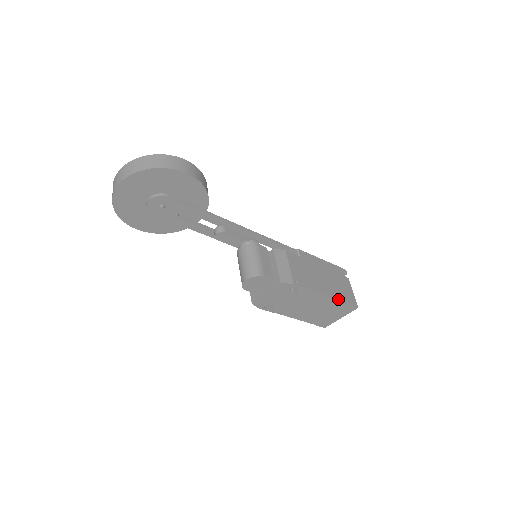
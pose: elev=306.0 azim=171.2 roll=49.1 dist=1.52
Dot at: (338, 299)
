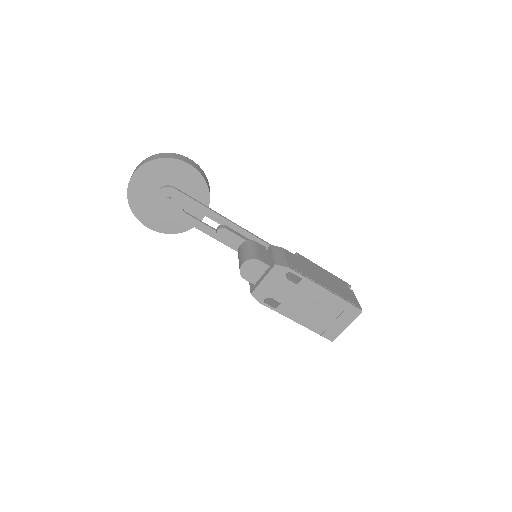
Dot at: (338, 296)
